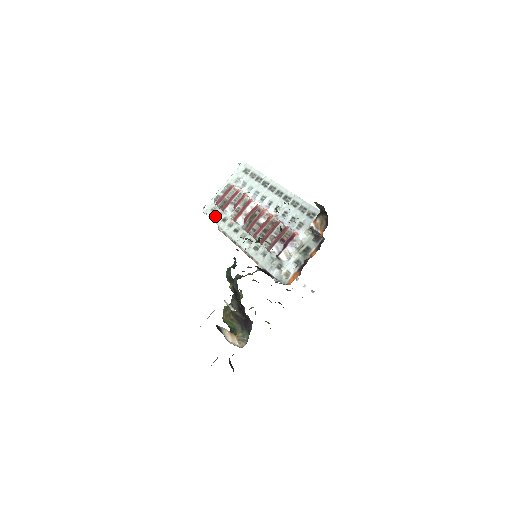
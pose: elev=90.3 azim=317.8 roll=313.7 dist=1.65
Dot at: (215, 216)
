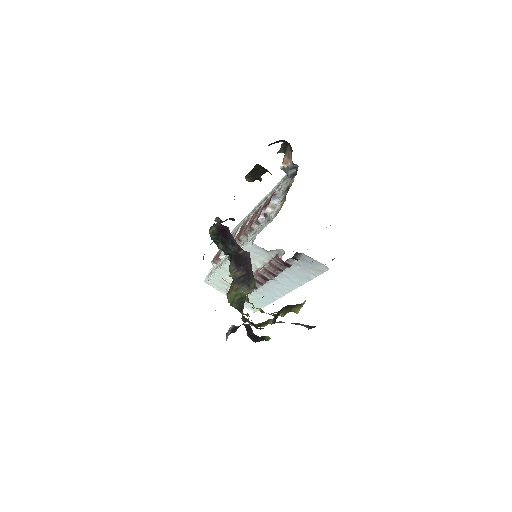
Dot at: (214, 270)
